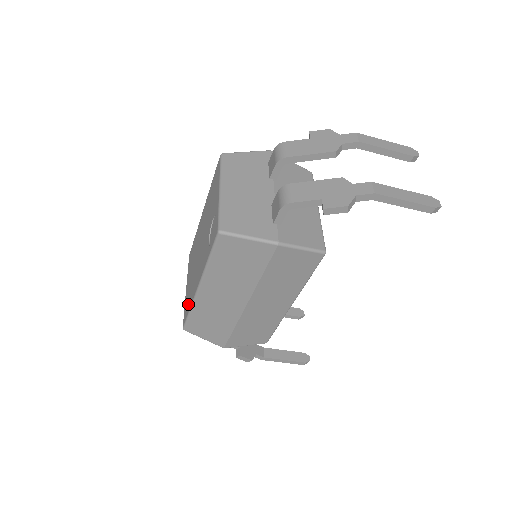
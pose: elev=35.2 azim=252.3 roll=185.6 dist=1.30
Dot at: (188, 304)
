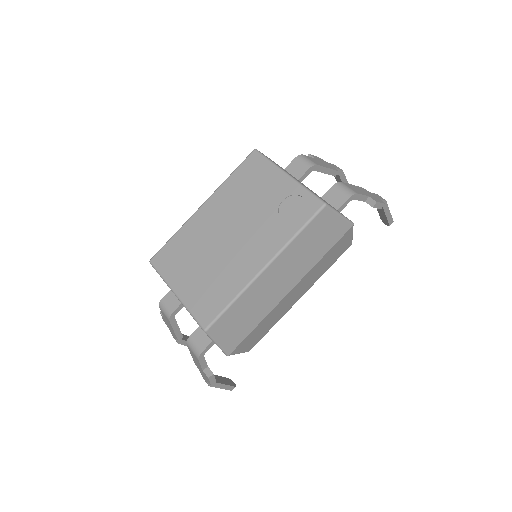
Dot at: (218, 298)
